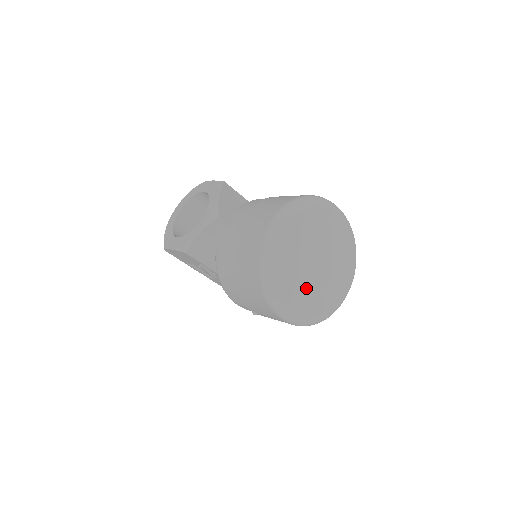
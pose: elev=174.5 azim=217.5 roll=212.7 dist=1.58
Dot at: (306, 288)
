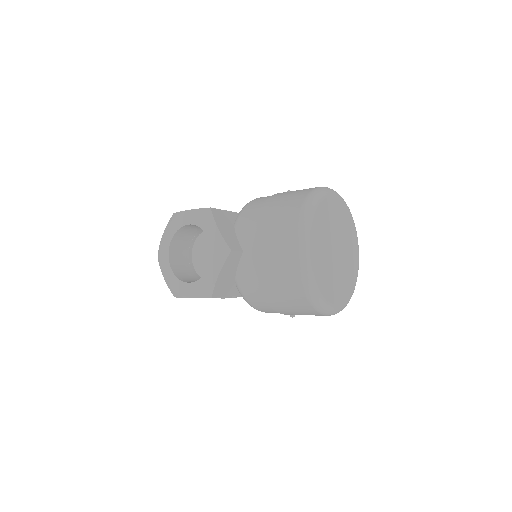
Dot at: (338, 279)
